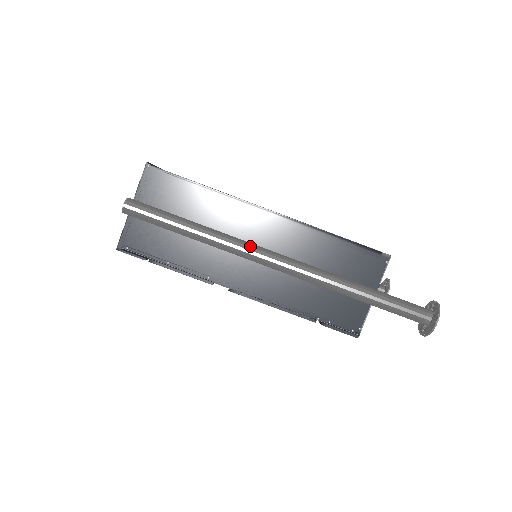
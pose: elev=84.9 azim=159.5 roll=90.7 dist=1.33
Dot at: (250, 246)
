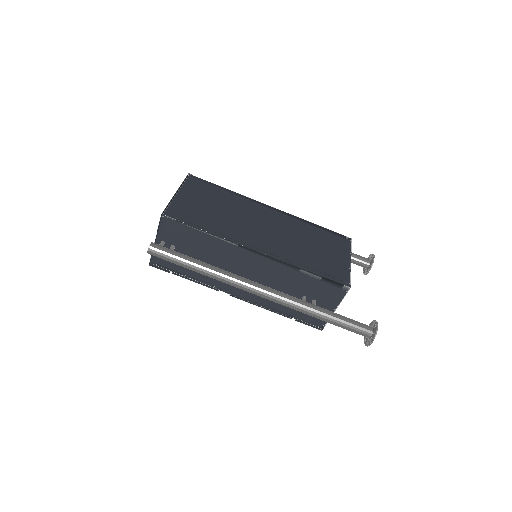
Dot at: (239, 282)
